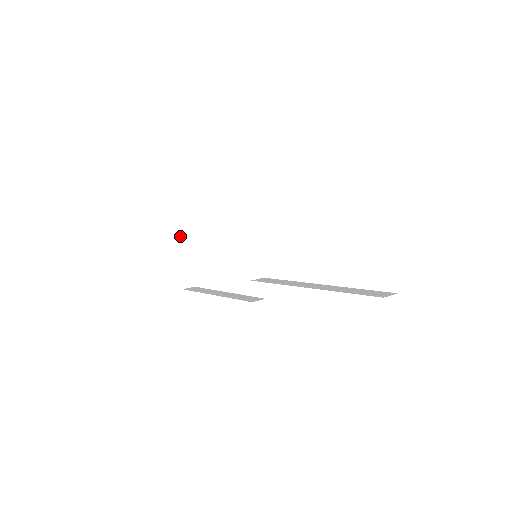
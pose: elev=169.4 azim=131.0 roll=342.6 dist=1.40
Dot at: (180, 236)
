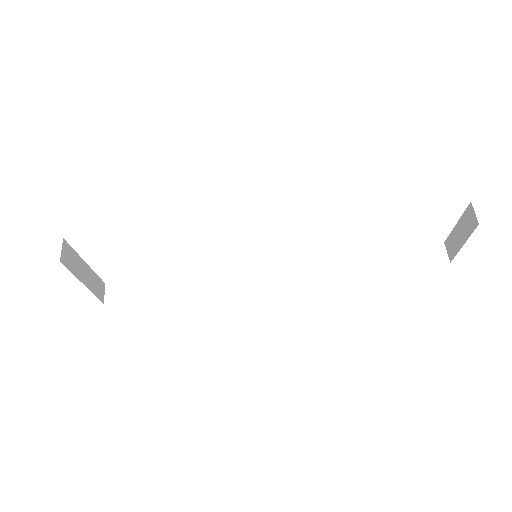
Dot at: (70, 267)
